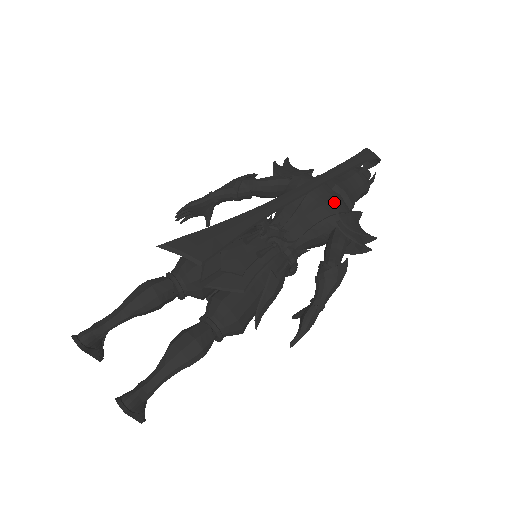
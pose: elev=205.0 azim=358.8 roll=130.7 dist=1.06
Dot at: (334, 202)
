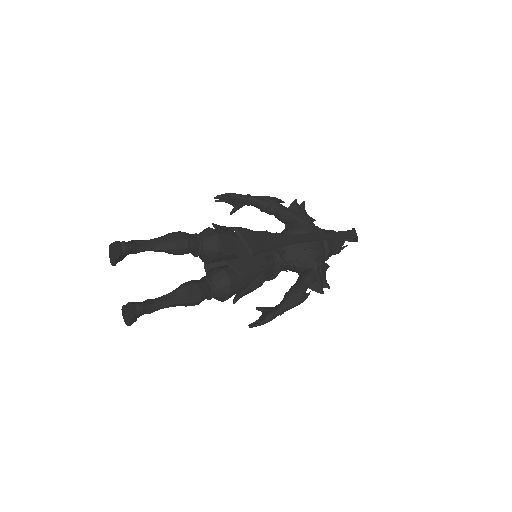
Dot at: (321, 252)
